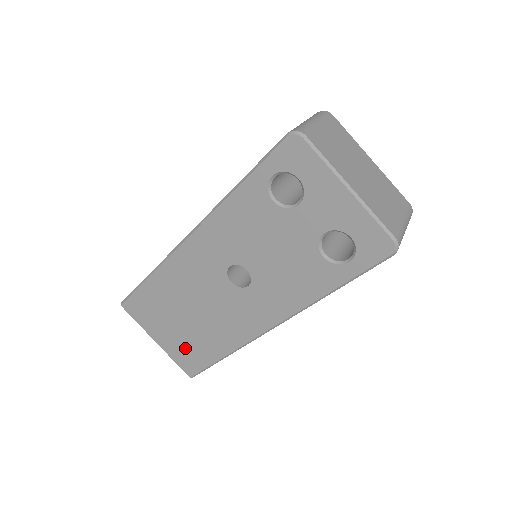
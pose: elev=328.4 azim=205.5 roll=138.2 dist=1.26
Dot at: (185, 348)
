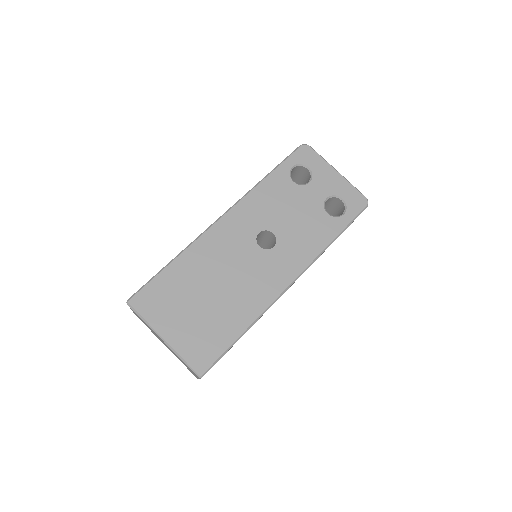
Dot at: (201, 334)
